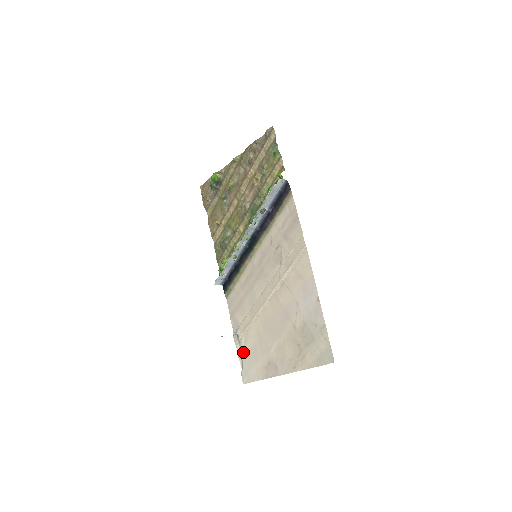
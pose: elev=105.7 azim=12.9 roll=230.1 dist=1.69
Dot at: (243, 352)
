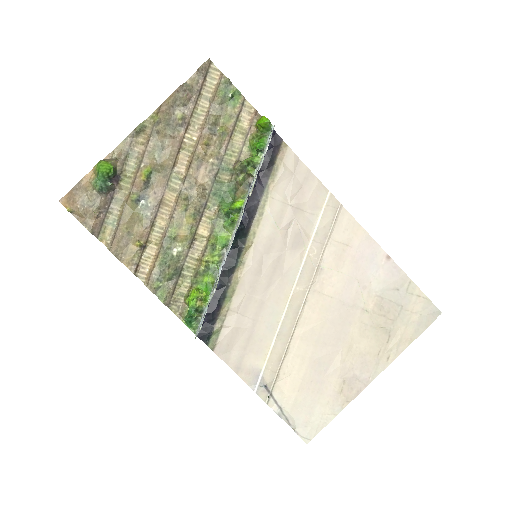
Dot at: (286, 402)
